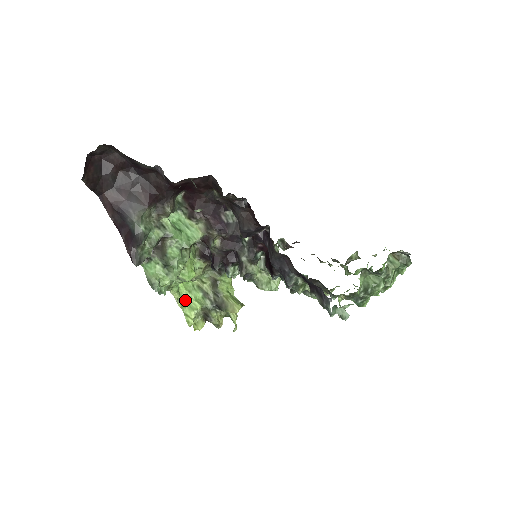
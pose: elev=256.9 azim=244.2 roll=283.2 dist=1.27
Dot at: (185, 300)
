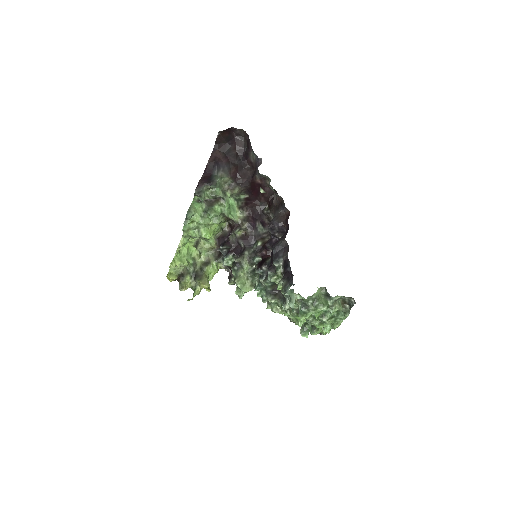
Dot at: (181, 254)
